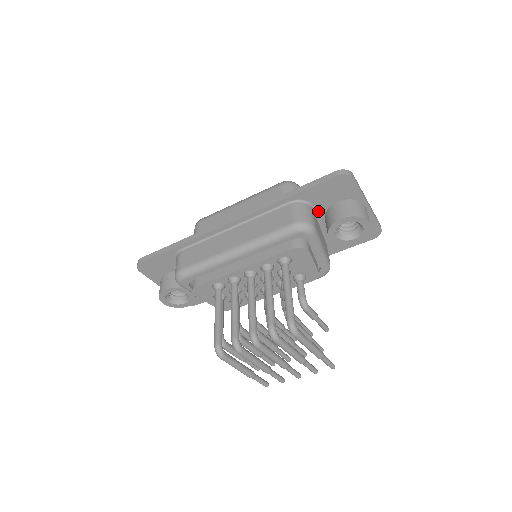
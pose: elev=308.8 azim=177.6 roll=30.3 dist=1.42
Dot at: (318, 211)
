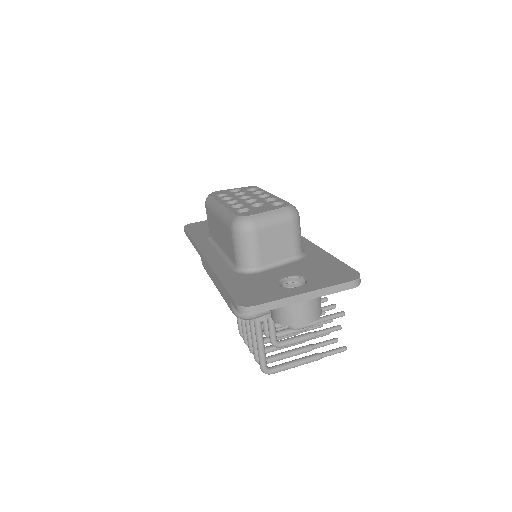
Dot at: occluded
